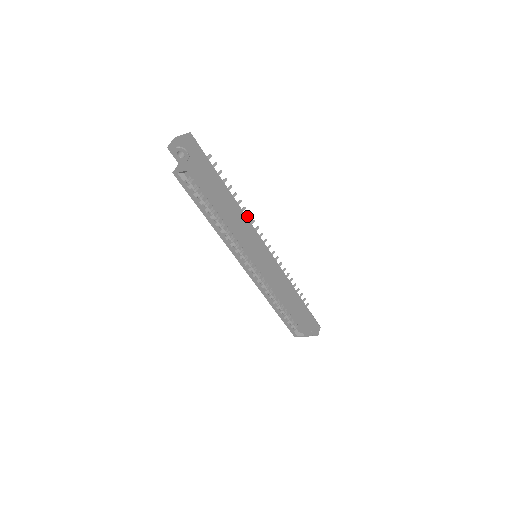
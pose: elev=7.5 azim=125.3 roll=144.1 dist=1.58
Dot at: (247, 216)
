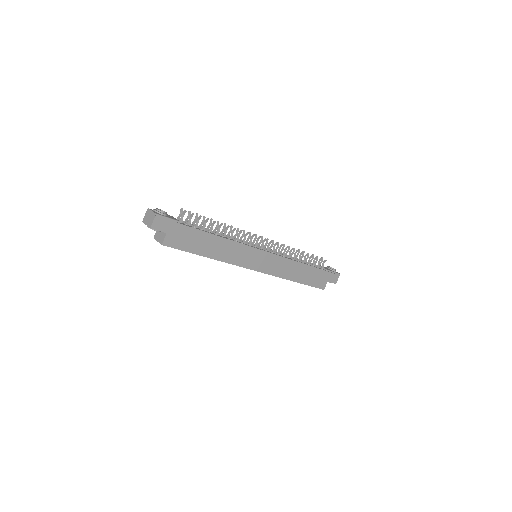
Dot at: (239, 233)
